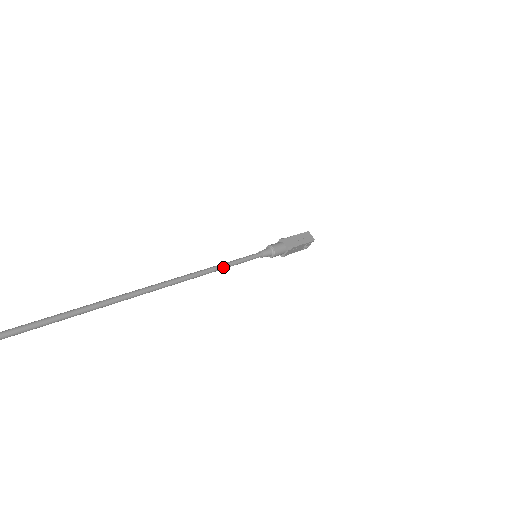
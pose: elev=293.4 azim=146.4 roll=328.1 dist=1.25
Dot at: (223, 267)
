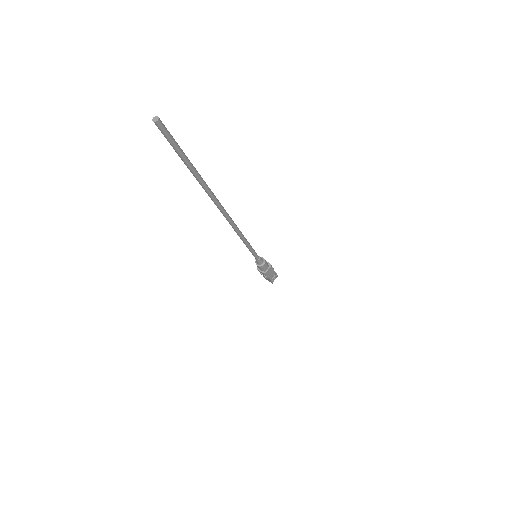
Dot at: (247, 241)
